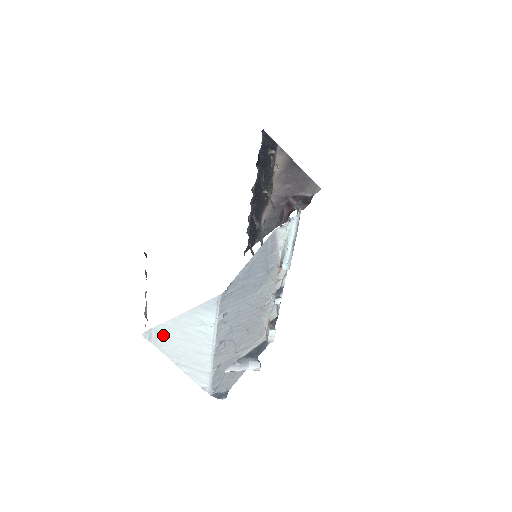
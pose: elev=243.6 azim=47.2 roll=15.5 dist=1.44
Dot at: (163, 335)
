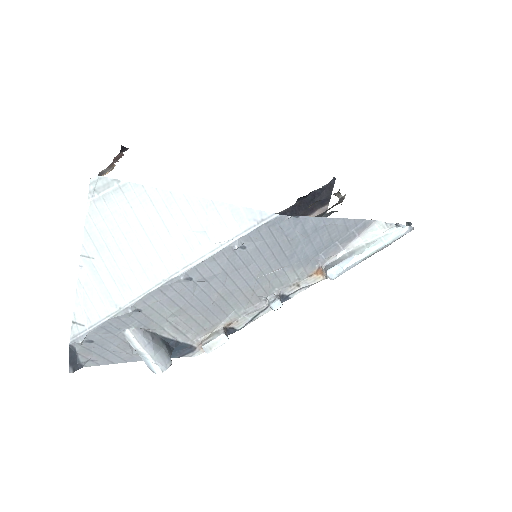
Dot at: (123, 202)
